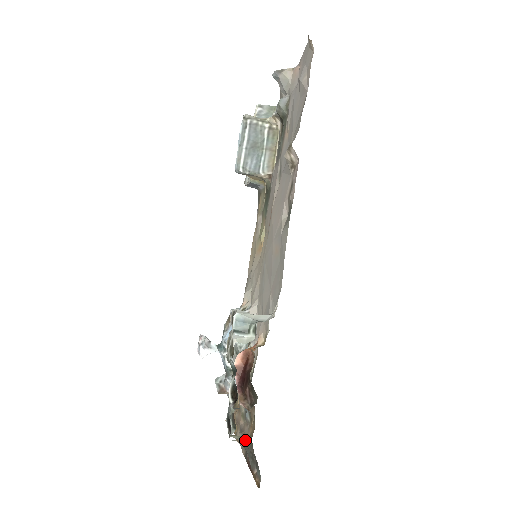
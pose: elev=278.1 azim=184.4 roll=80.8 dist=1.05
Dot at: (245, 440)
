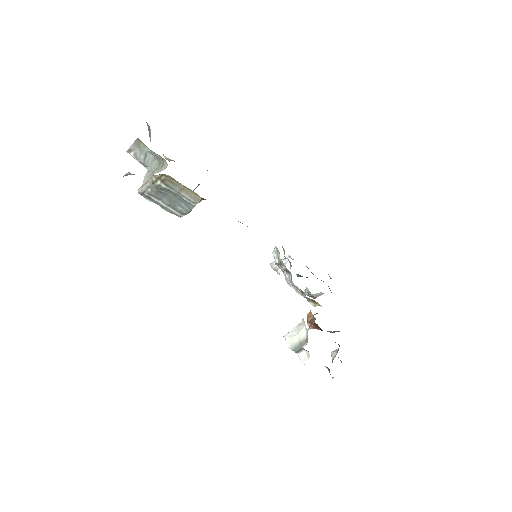
Dot at: occluded
